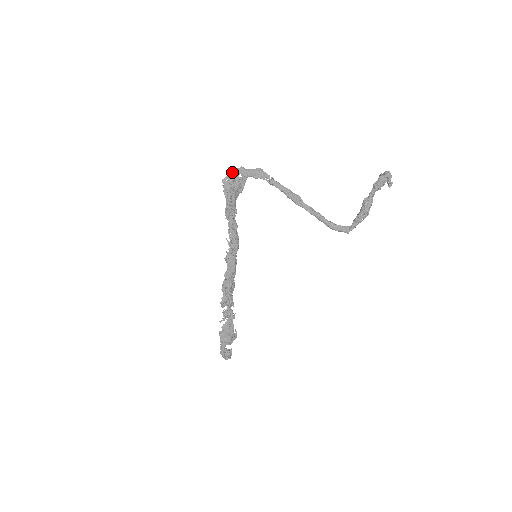
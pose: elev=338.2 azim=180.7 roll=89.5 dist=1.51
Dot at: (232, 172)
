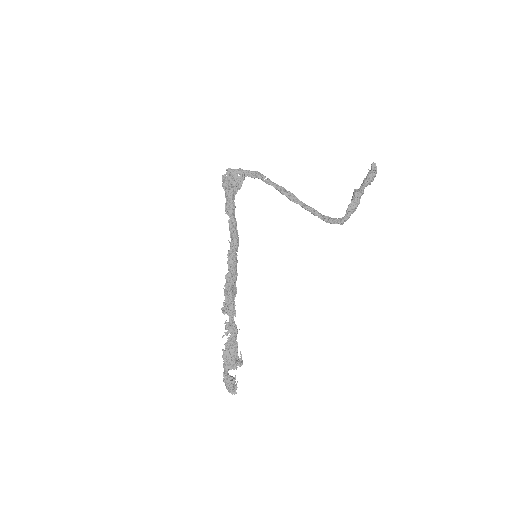
Dot at: (231, 171)
